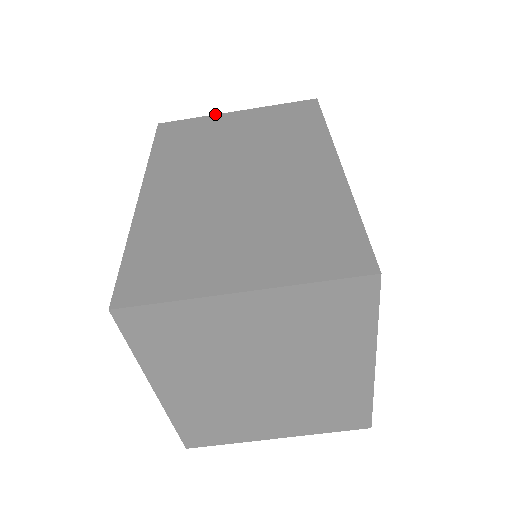
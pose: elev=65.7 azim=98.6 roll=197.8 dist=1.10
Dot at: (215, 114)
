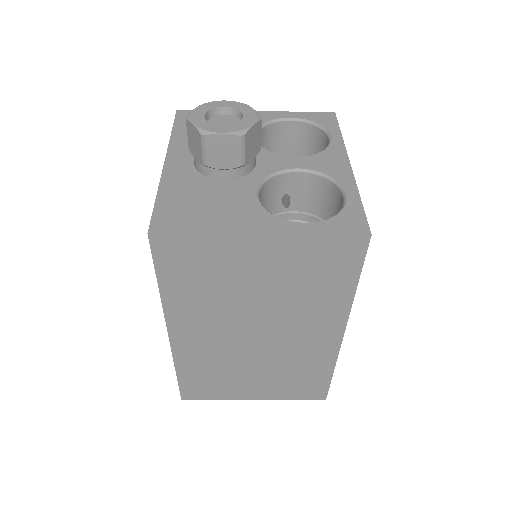
Dot at: (230, 234)
